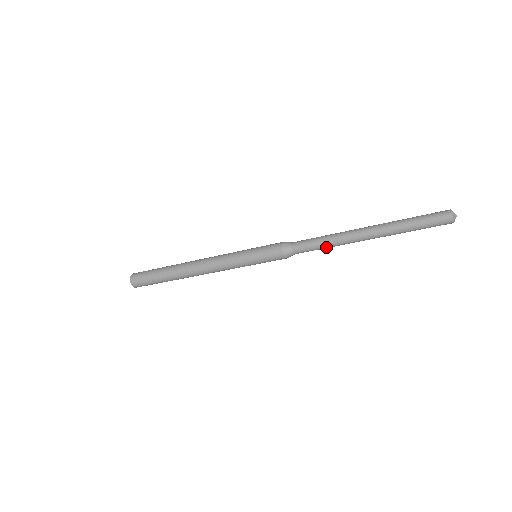
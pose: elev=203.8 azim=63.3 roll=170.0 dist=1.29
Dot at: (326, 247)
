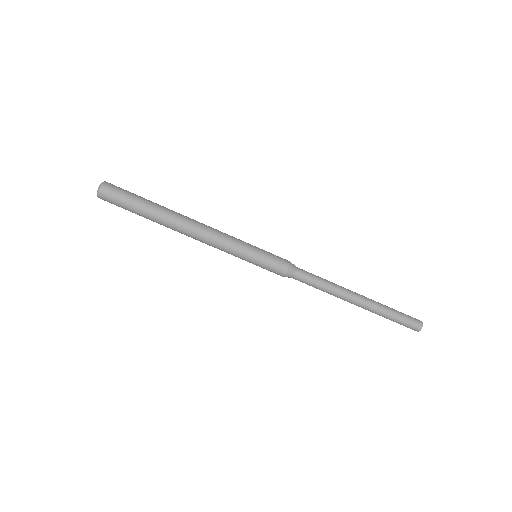
Dot at: (322, 290)
